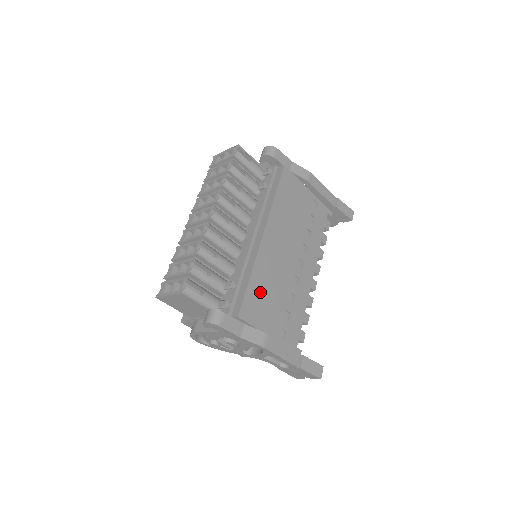
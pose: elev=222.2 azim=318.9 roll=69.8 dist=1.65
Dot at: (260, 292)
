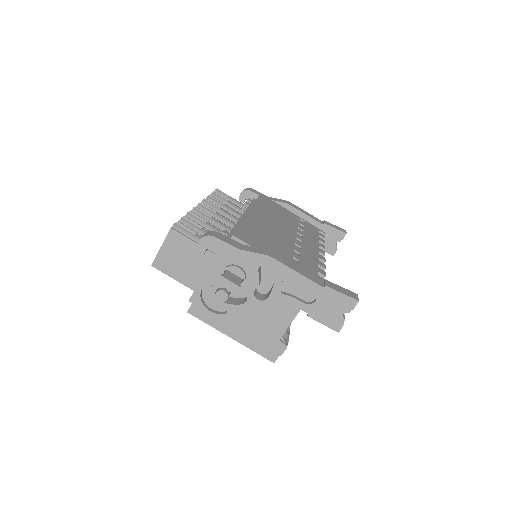
Dot at: (255, 234)
